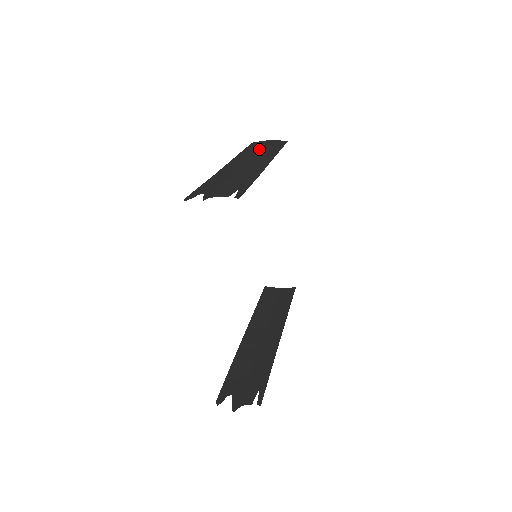
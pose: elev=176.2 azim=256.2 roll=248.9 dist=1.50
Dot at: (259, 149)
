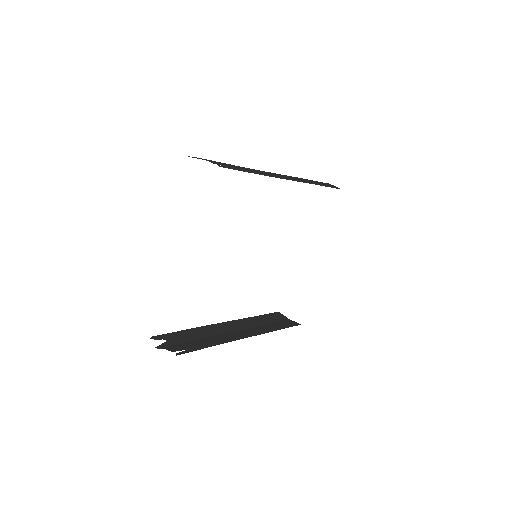
Dot at: occluded
